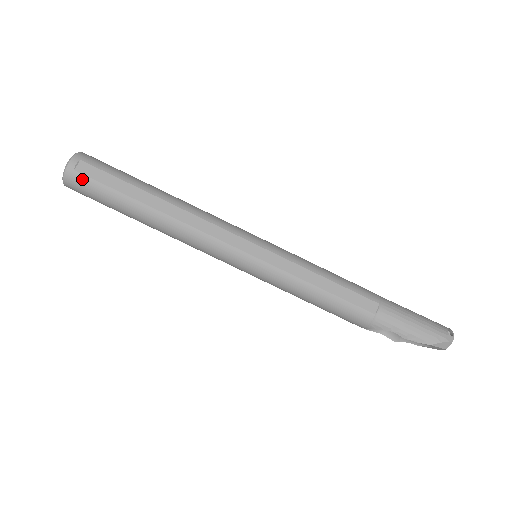
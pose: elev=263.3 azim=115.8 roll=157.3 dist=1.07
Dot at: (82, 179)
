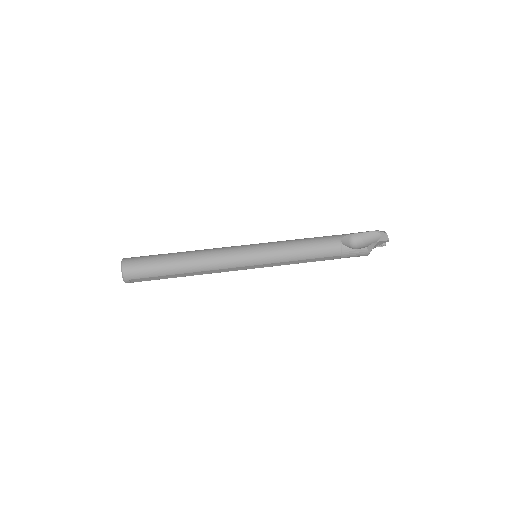
Dot at: (135, 257)
